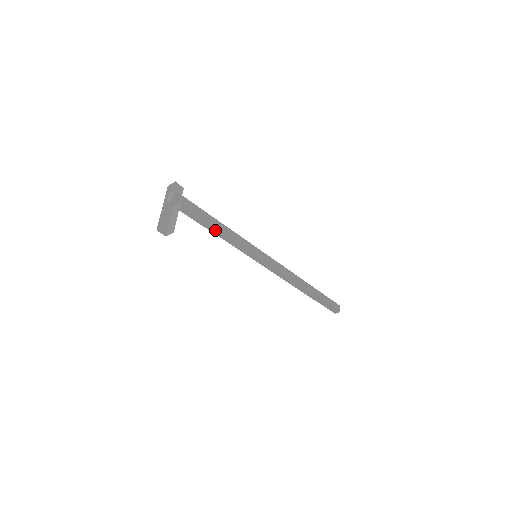
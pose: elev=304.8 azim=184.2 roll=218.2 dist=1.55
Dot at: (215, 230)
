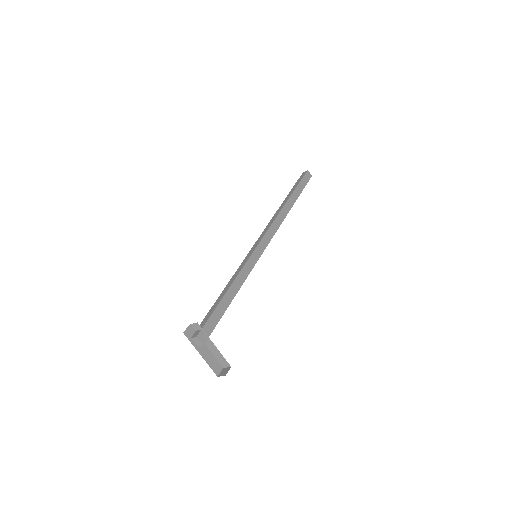
Dot at: (231, 299)
